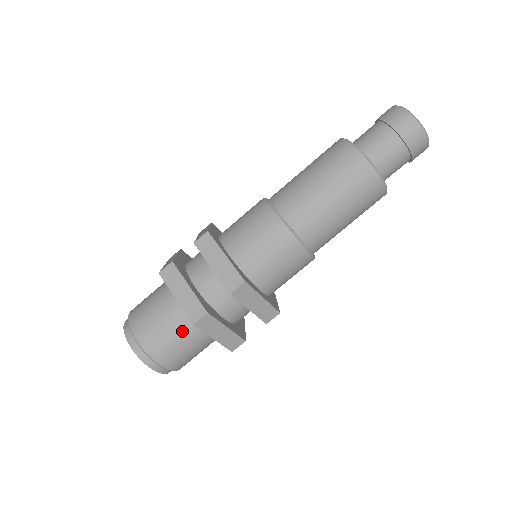
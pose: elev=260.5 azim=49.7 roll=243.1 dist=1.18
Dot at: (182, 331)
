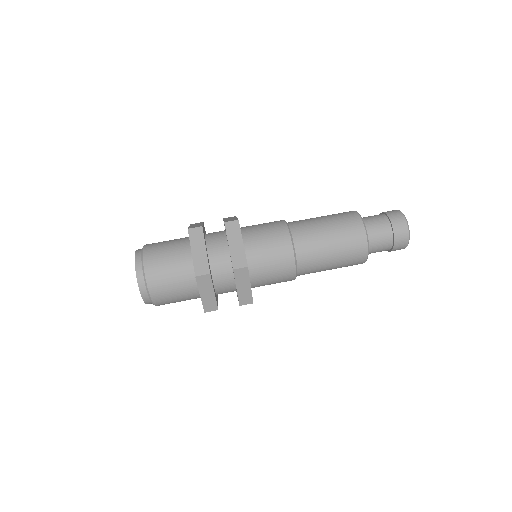
Dot at: (176, 247)
